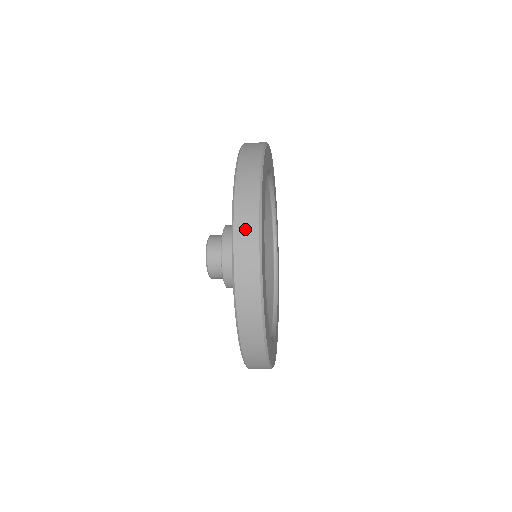
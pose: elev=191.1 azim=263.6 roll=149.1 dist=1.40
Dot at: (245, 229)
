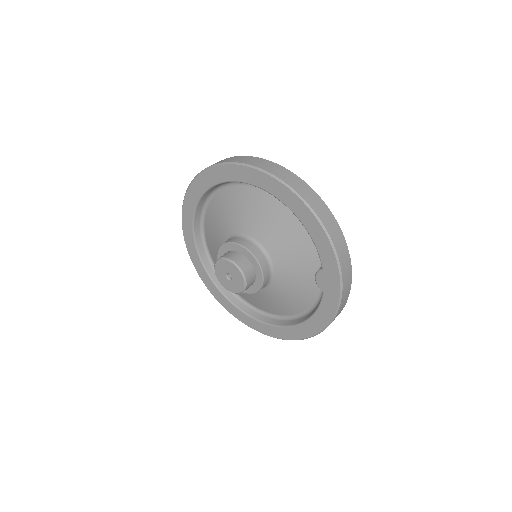
Dot at: occluded
